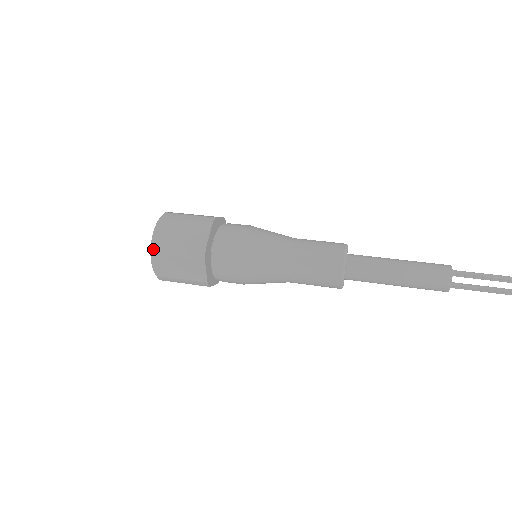
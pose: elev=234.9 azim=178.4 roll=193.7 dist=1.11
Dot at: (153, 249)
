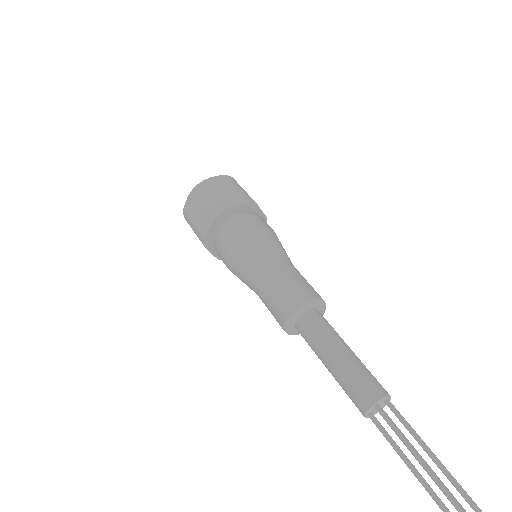
Dot at: (184, 215)
